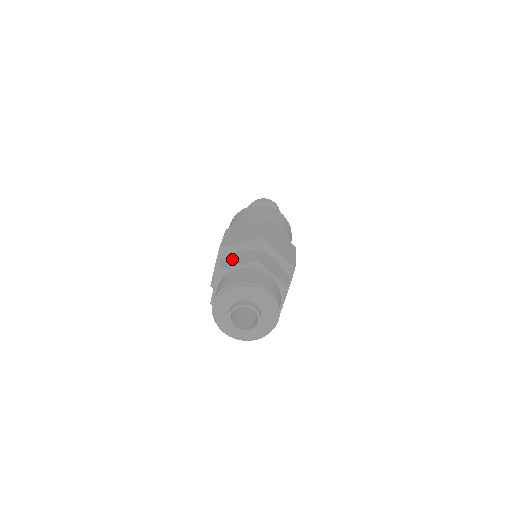
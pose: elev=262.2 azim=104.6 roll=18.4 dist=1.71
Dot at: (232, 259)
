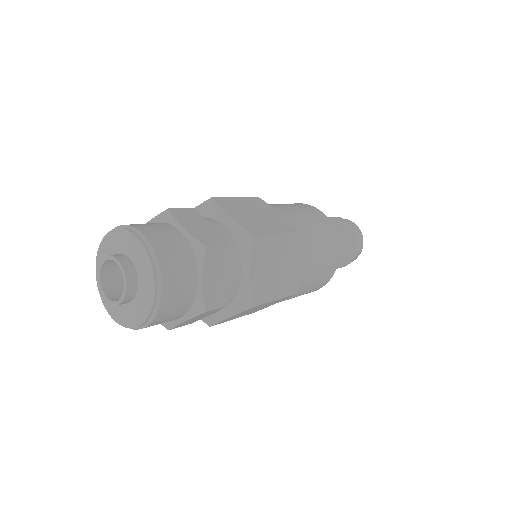
Dot at: (196, 218)
